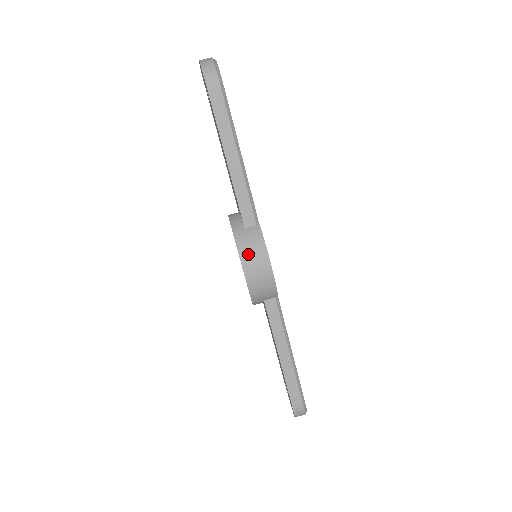
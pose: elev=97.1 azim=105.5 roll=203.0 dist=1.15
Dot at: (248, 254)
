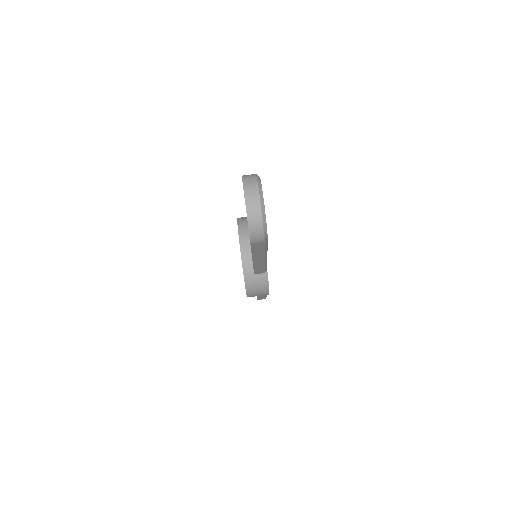
Dot at: (253, 291)
